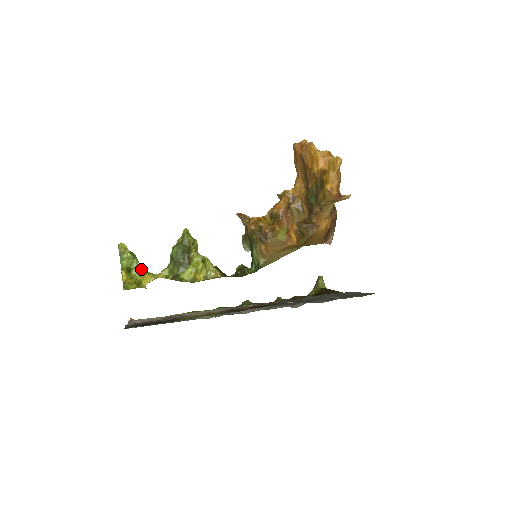
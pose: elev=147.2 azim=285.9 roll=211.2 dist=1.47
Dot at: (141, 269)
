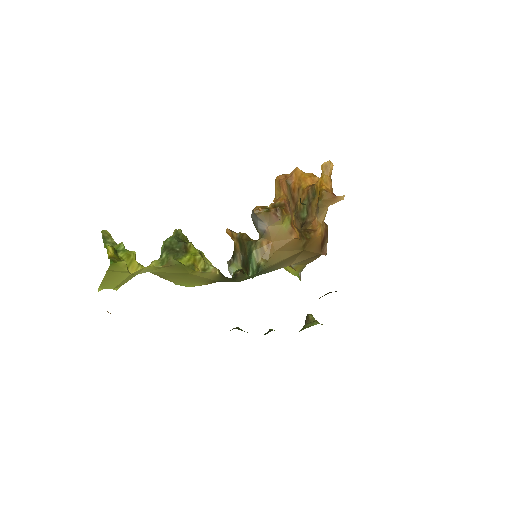
Dot at: (129, 253)
